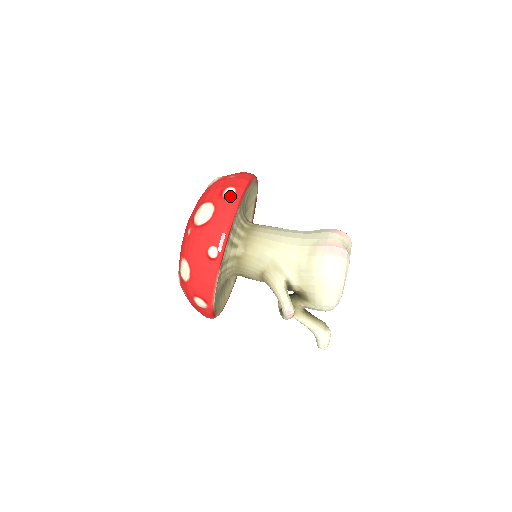
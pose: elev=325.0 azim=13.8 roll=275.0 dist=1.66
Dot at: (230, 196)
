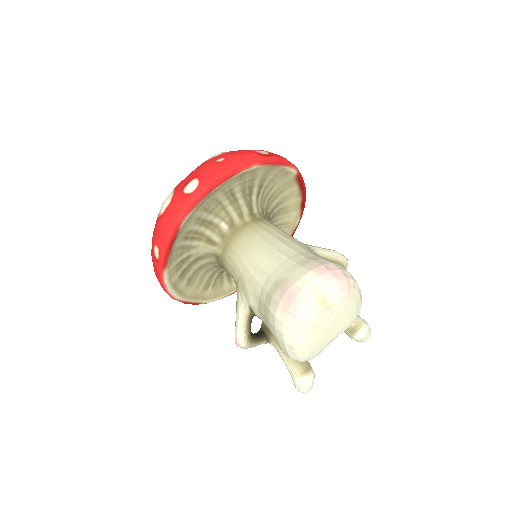
Dot at: (187, 192)
